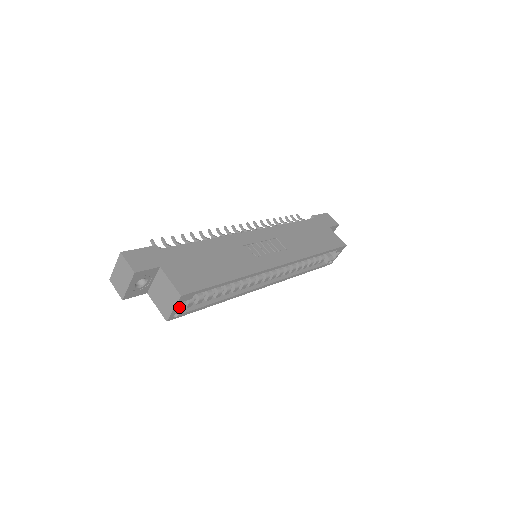
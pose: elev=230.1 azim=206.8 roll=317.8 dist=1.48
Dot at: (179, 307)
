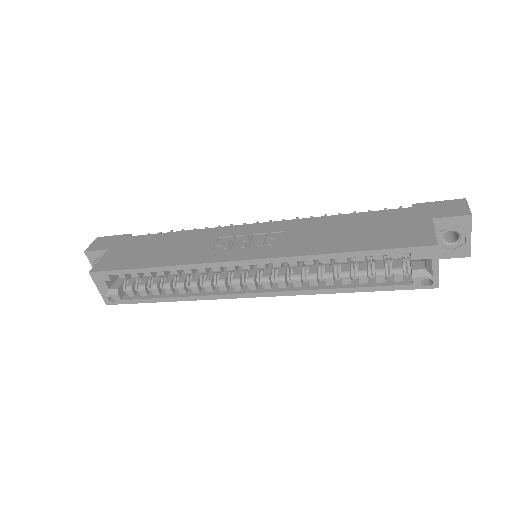
Dot at: (112, 291)
